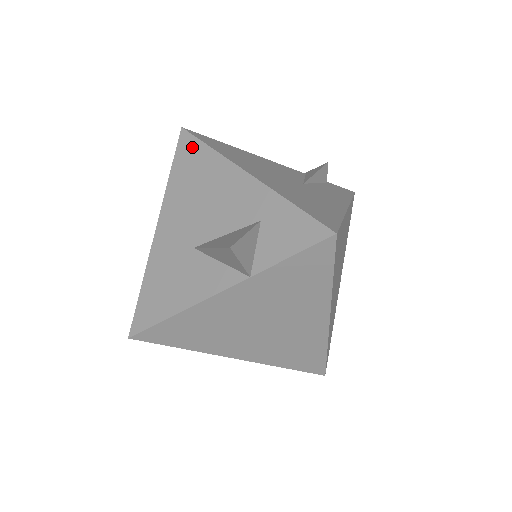
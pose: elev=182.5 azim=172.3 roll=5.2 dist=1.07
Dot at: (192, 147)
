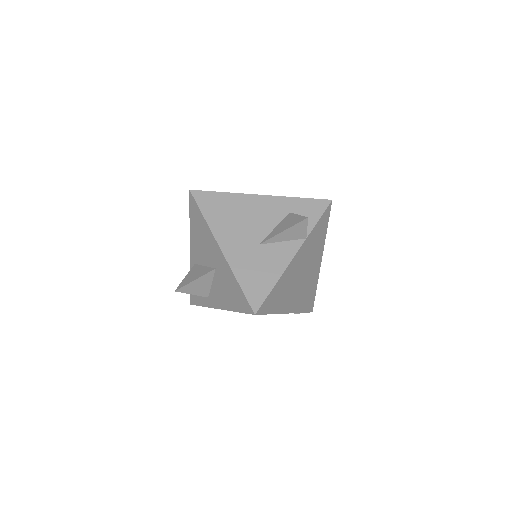
Dot at: (209, 197)
